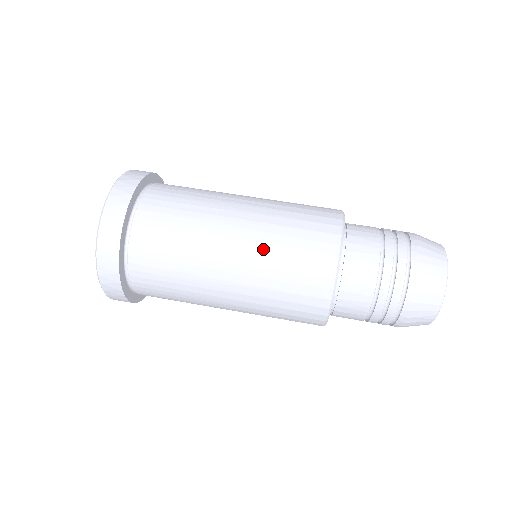
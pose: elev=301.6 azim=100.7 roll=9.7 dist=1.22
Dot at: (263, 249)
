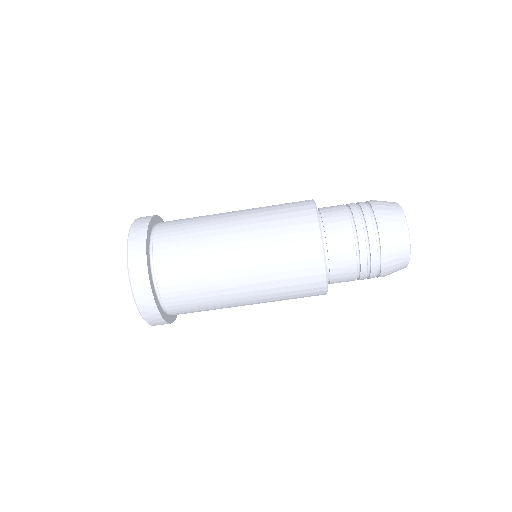
Dot at: (264, 270)
